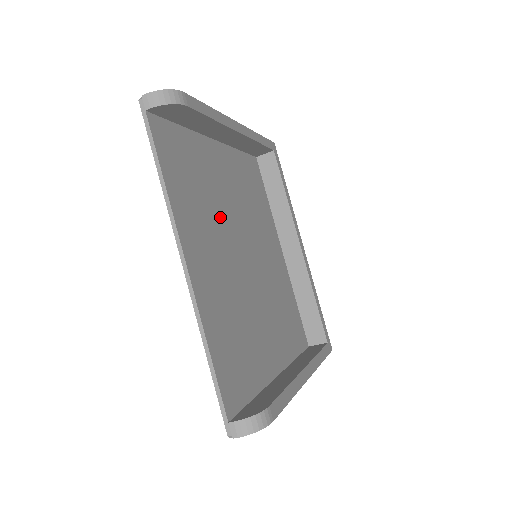
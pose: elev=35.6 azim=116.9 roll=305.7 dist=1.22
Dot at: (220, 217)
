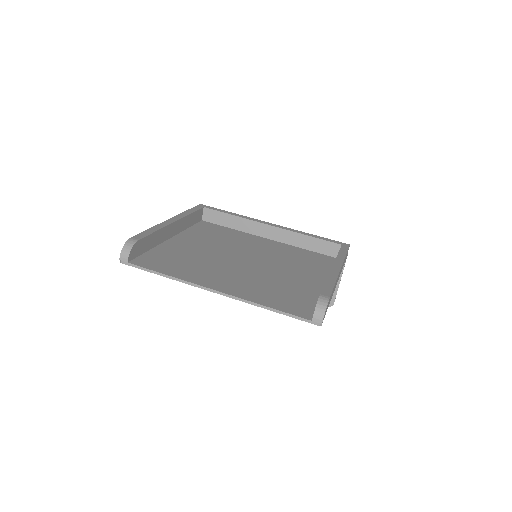
Dot at: (212, 261)
